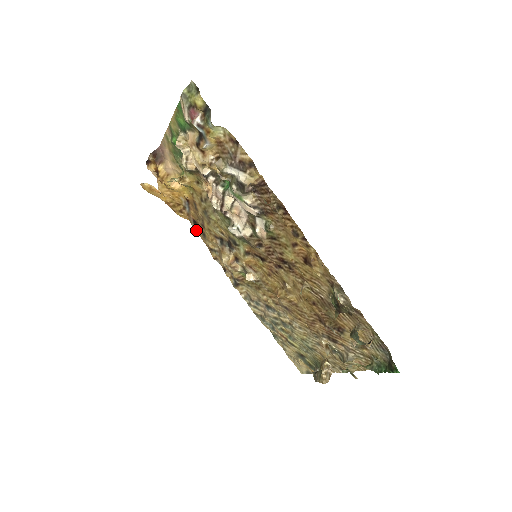
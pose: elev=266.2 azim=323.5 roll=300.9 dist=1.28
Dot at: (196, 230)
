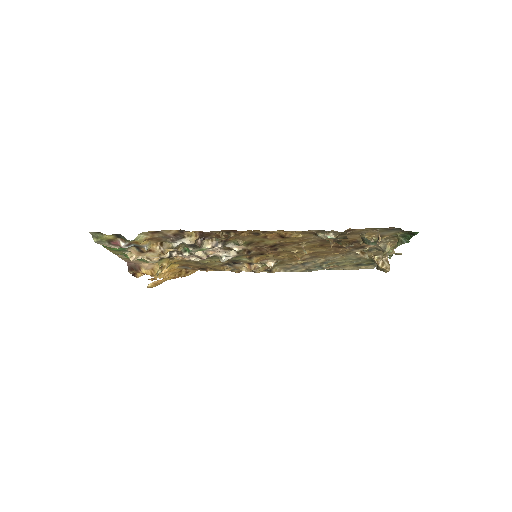
Dot at: occluded
